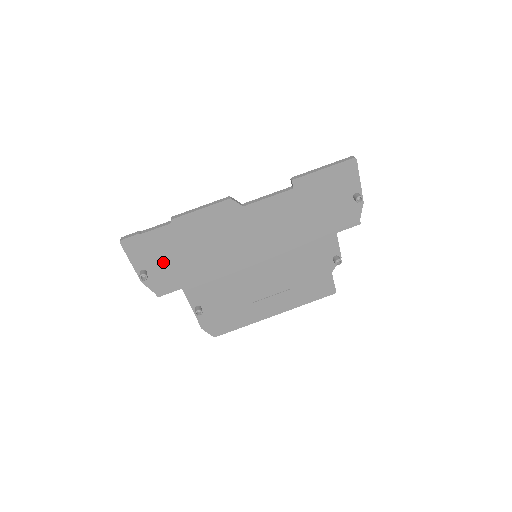
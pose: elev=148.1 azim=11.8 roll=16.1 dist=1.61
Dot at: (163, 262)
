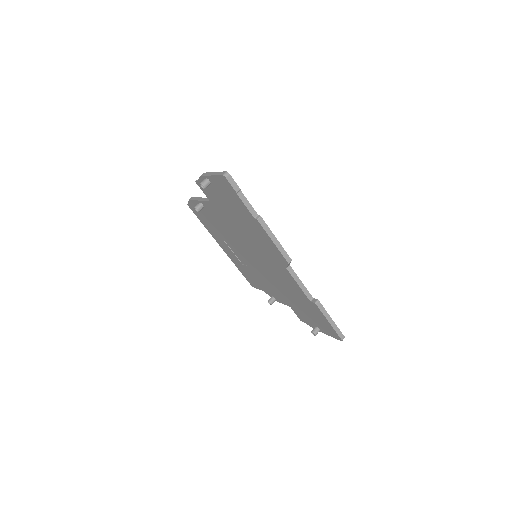
Dot at: (223, 198)
